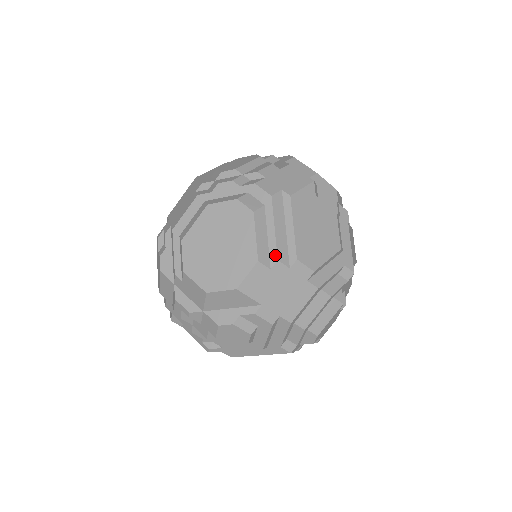
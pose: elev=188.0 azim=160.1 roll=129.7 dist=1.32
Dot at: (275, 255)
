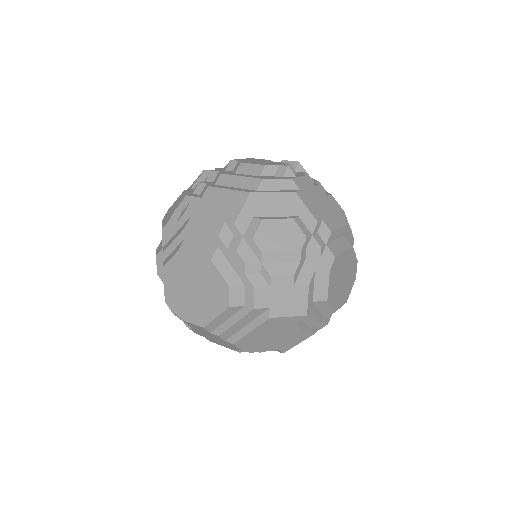
Dot at: (220, 332)
